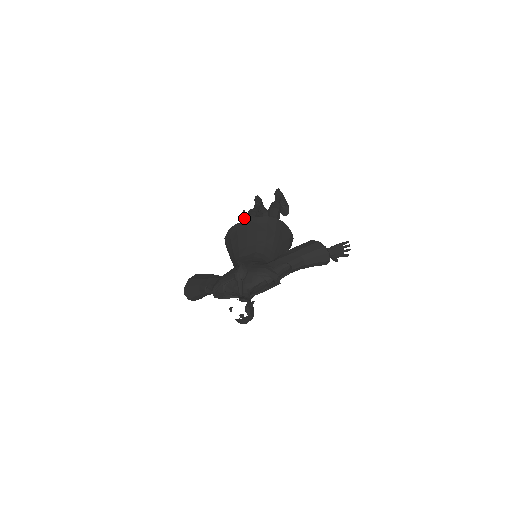
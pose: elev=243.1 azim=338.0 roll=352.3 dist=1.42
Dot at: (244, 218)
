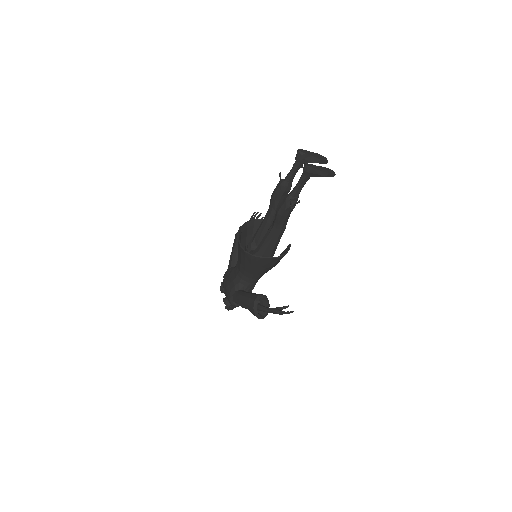
Dot at: occluded
